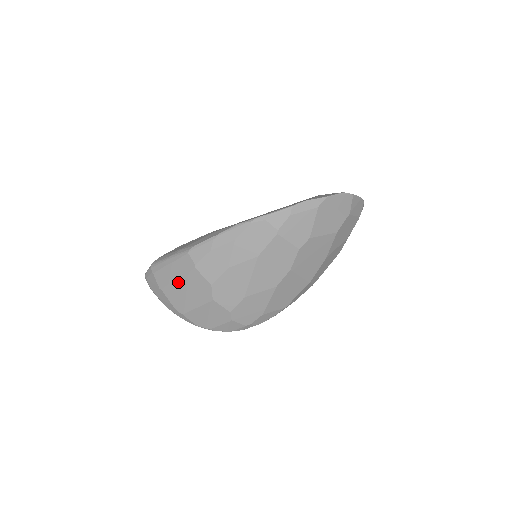
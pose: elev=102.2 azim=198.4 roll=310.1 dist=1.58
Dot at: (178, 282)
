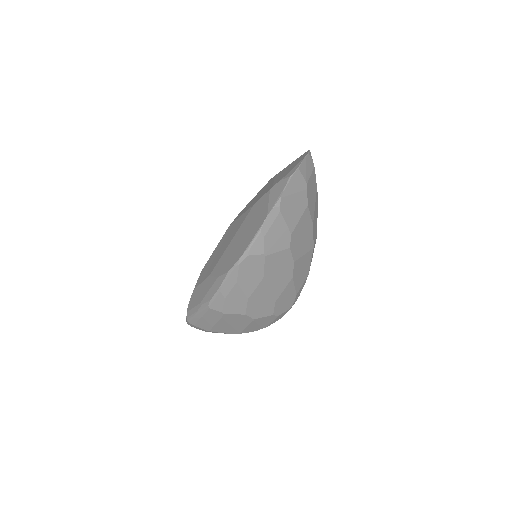
Dot at: (218, 324)
